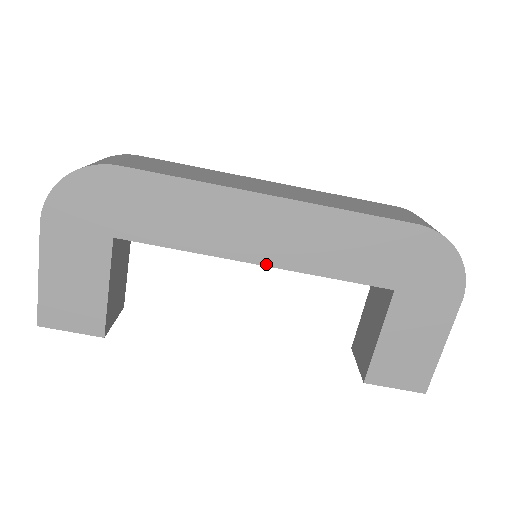
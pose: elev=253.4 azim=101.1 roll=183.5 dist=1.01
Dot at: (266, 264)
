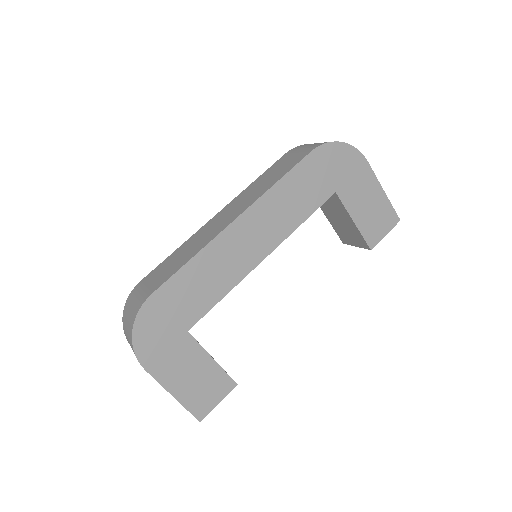
Dot at: (269, 252)
